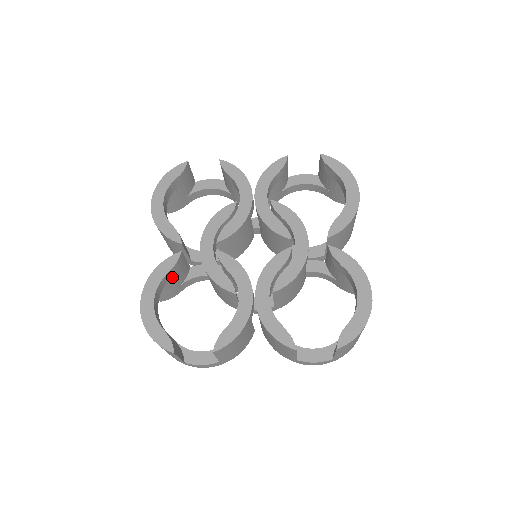
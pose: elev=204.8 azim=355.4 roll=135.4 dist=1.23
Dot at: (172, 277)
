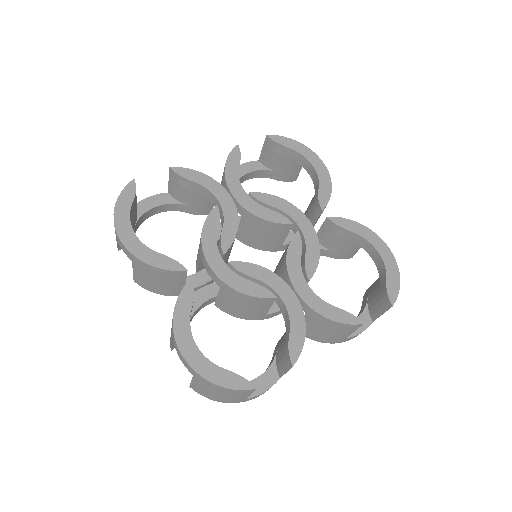
Dot at: occluded
